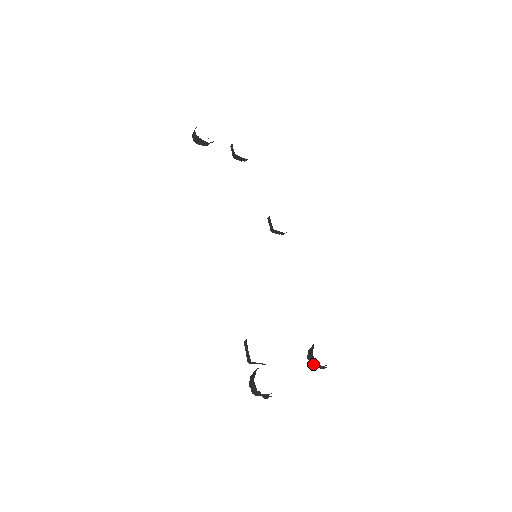
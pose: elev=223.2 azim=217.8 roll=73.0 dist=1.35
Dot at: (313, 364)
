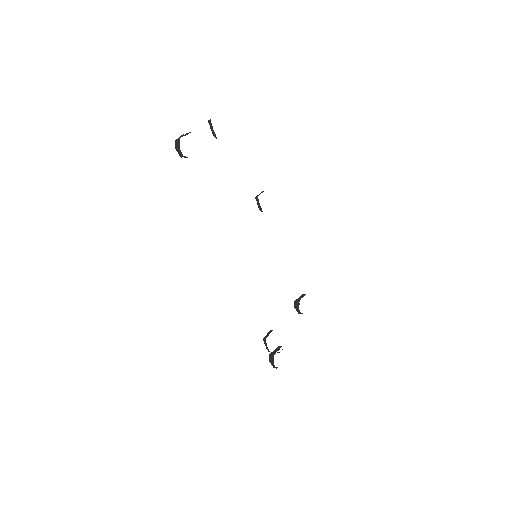
Dot at: occluded
